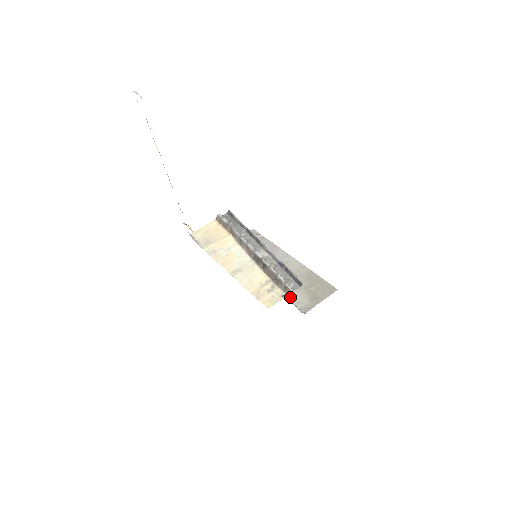
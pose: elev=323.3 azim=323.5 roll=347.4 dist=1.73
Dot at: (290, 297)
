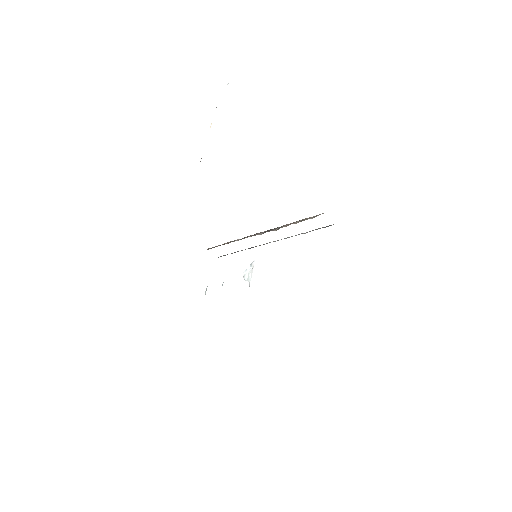
Dot at: occluded
